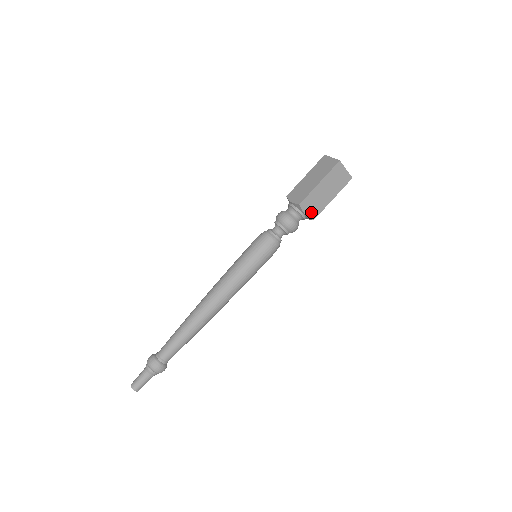
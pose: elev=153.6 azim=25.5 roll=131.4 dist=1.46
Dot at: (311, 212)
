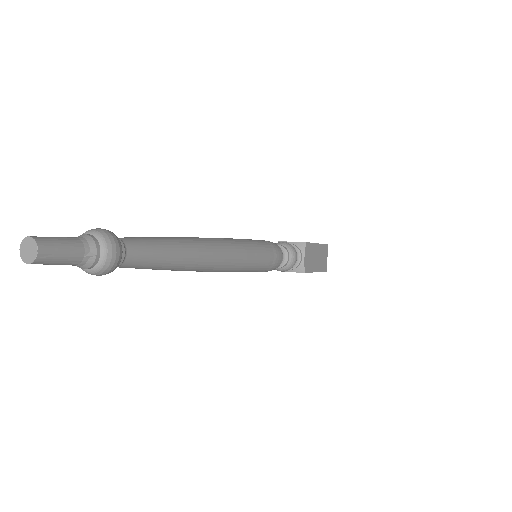
Dot at: (306, 262)
